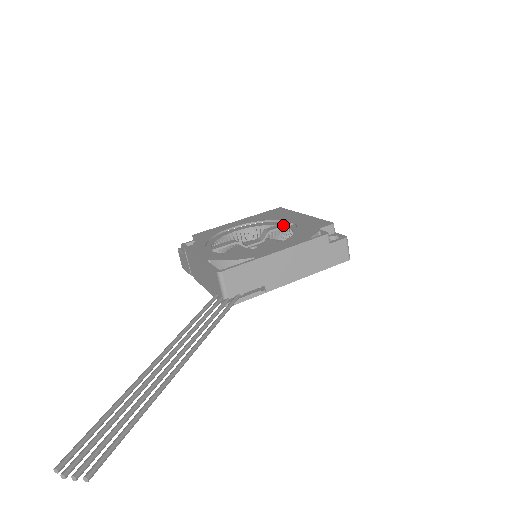
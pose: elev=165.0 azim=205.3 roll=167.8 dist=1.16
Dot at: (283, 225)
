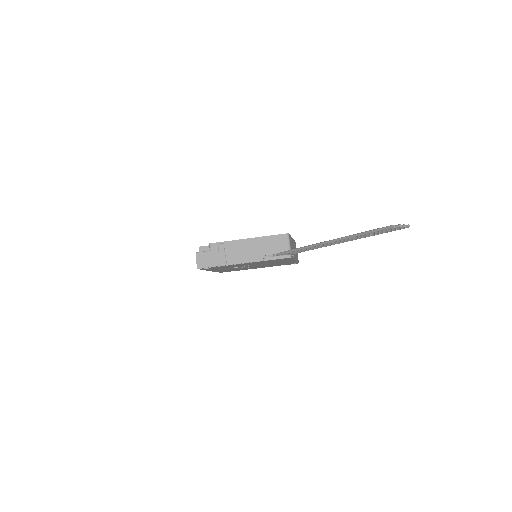
Dot at: occluded
